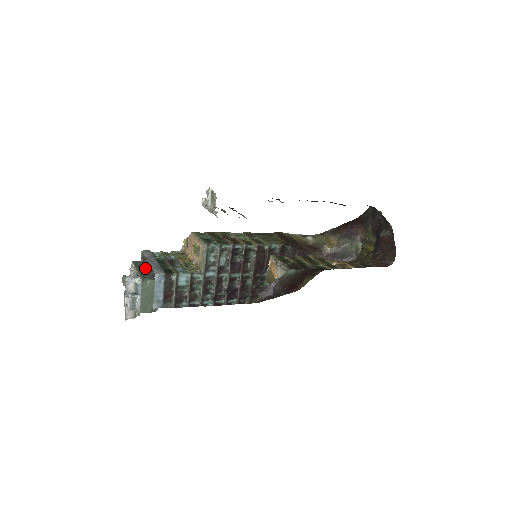
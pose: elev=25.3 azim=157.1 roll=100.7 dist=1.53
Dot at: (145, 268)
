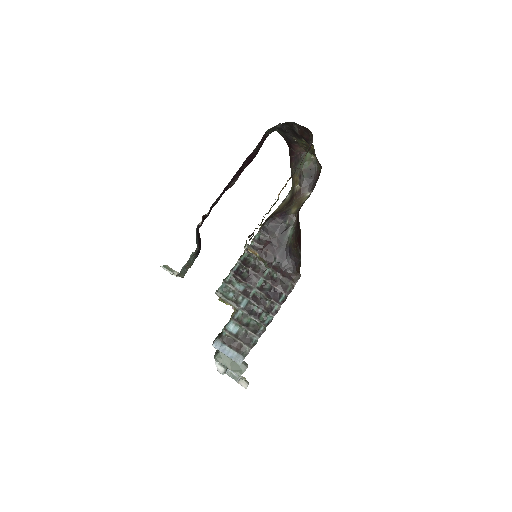
Dot at: occluded
